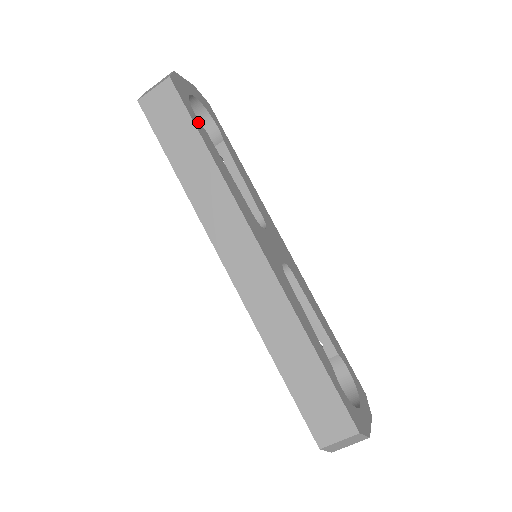
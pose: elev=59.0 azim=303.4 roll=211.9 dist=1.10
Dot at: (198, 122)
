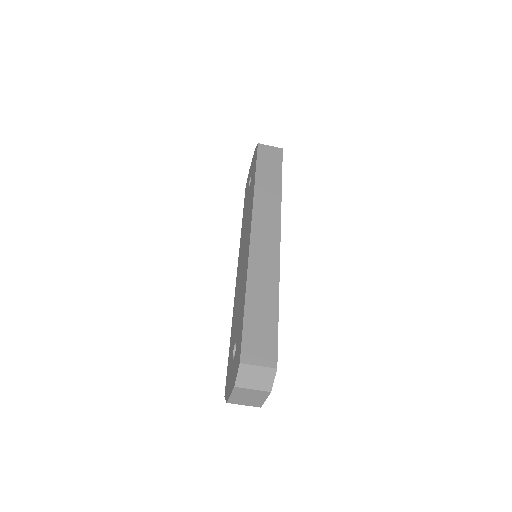
Dot at: occluded
